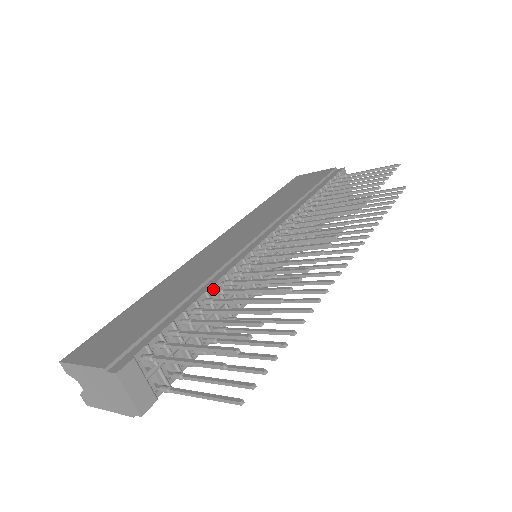
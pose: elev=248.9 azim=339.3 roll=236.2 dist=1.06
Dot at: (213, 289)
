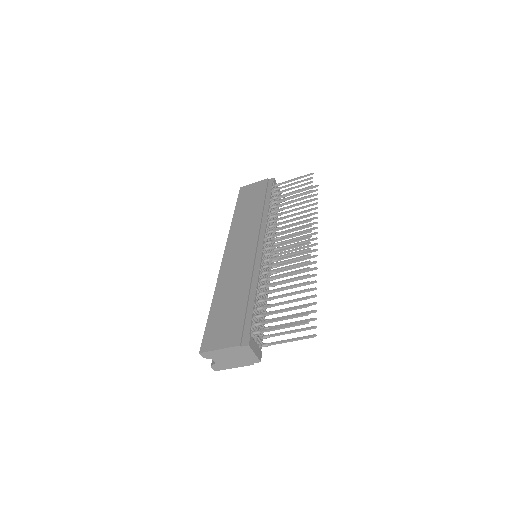
Dot at: (258, 286)
